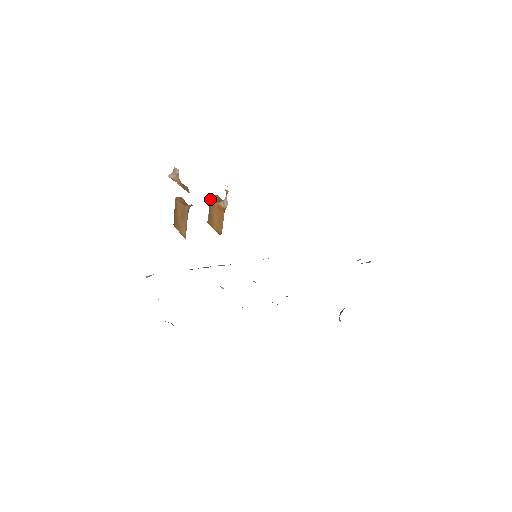
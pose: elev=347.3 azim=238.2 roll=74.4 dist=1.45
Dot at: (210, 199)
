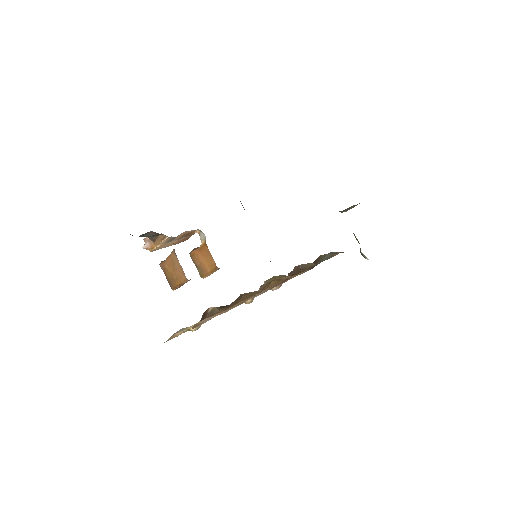
Dot at: (190, 254)
